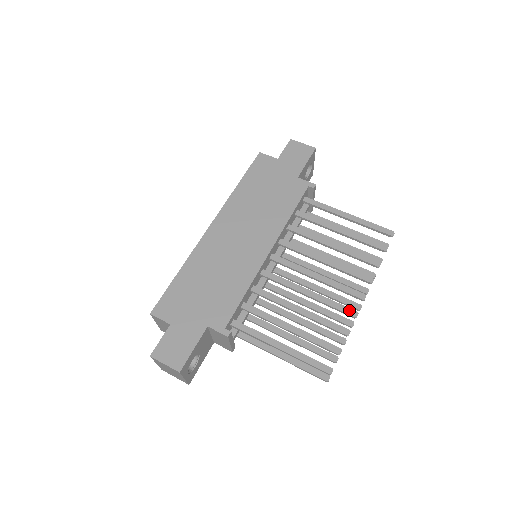
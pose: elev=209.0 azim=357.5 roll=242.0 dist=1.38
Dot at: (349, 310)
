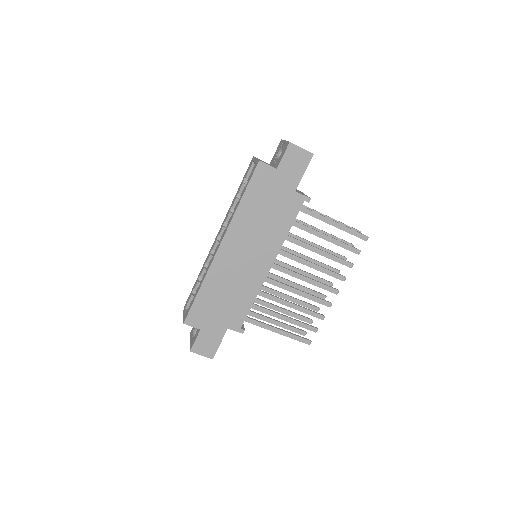
Dot at: (326, 303)
